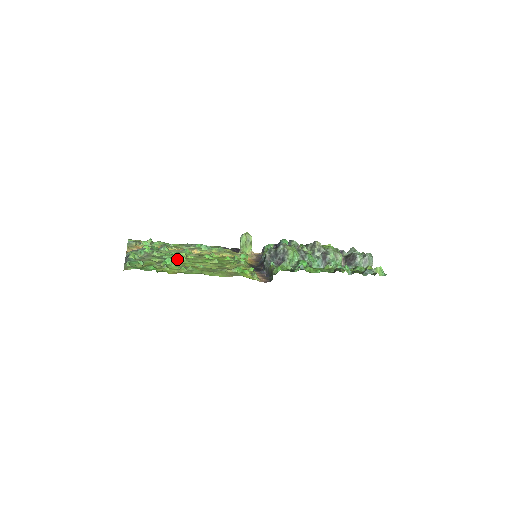
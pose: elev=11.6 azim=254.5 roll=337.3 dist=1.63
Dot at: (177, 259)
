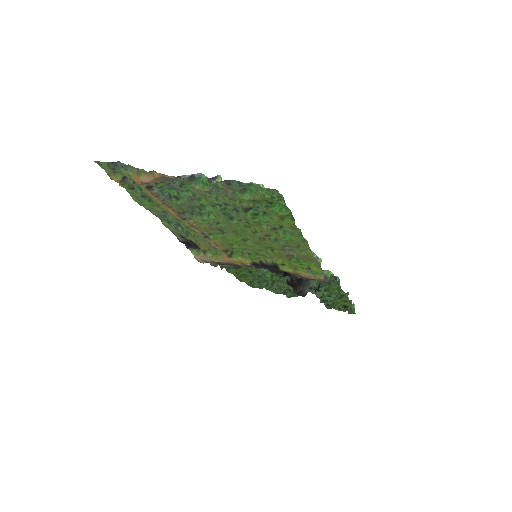
Dot at: (233, 216)
